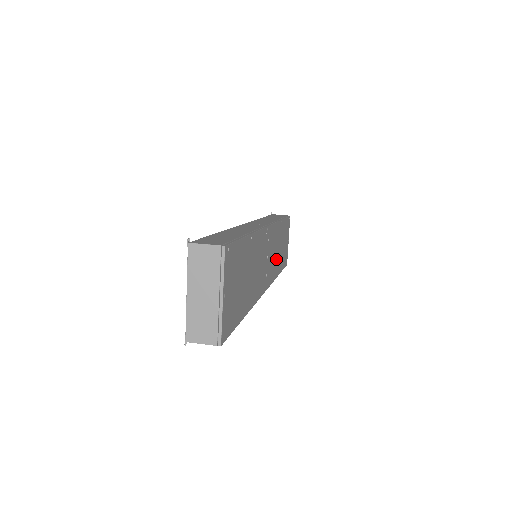
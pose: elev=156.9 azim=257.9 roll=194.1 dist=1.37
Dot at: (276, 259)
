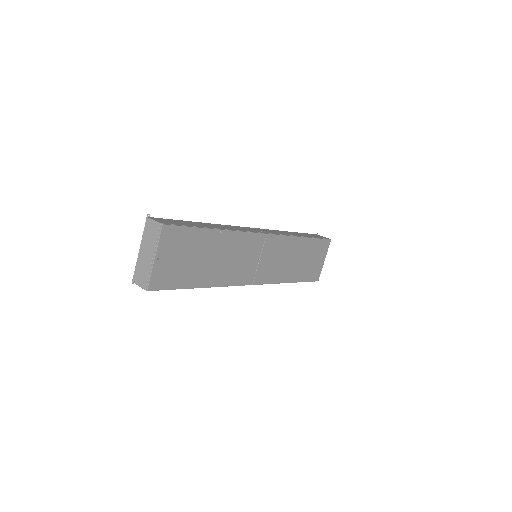
Dot at: (285, 267)
